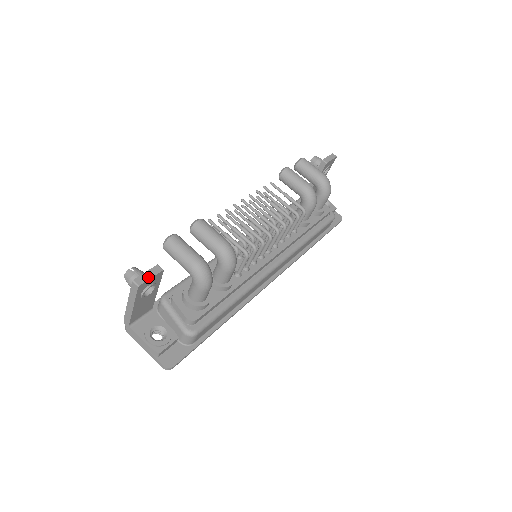
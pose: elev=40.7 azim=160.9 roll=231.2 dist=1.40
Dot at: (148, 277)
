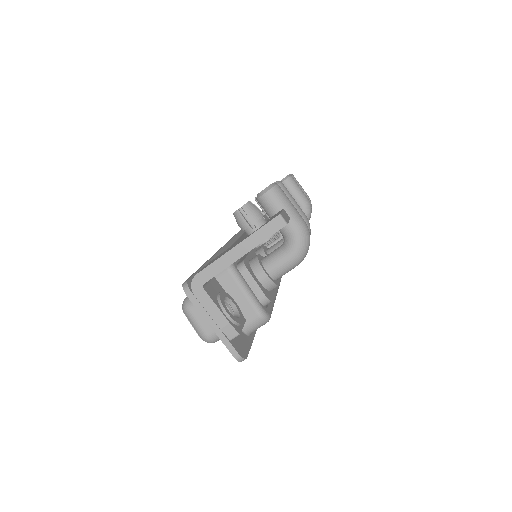
Dot at: (287, 218)
